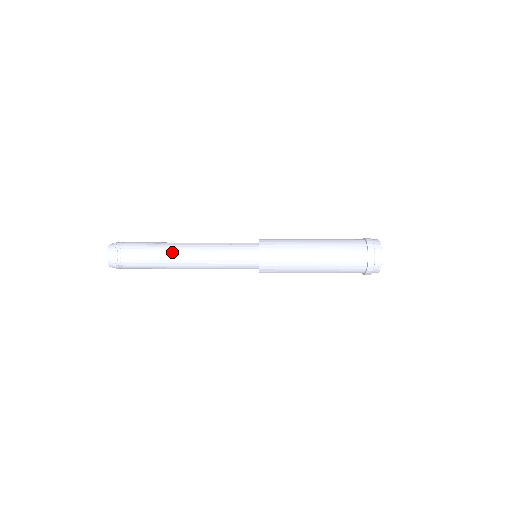
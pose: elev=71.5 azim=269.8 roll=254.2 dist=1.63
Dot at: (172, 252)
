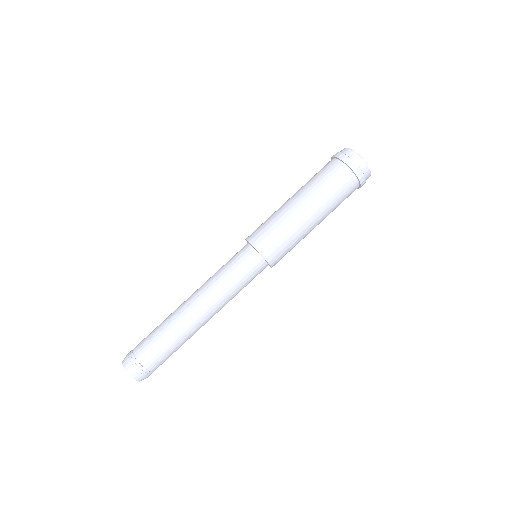
Dot at: (186, 323)
